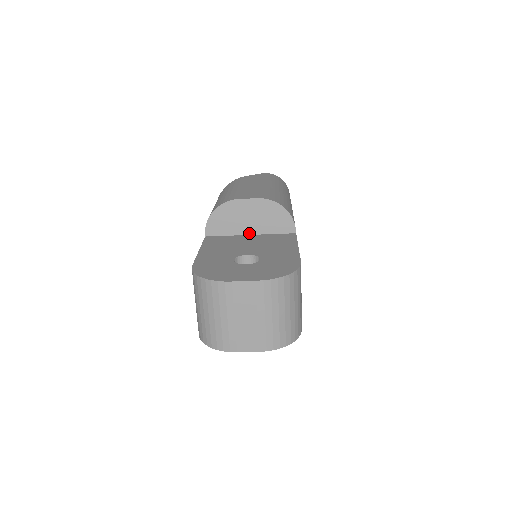
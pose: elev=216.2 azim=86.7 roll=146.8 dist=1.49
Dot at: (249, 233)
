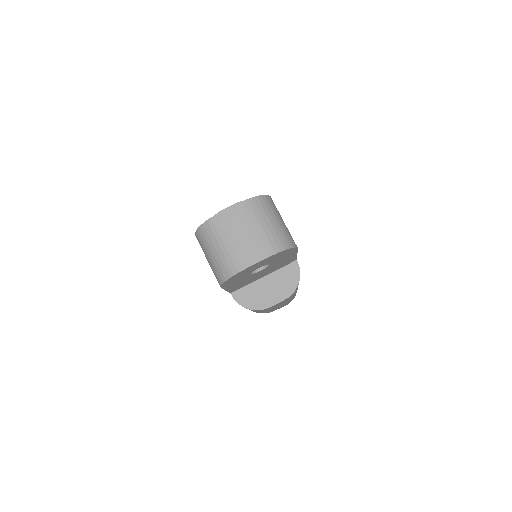
Dot at: occluded
